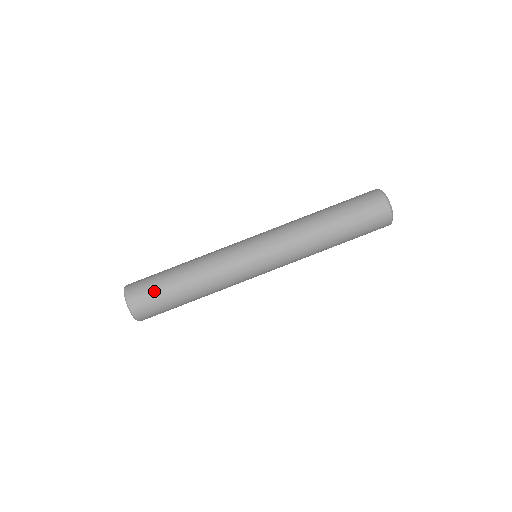
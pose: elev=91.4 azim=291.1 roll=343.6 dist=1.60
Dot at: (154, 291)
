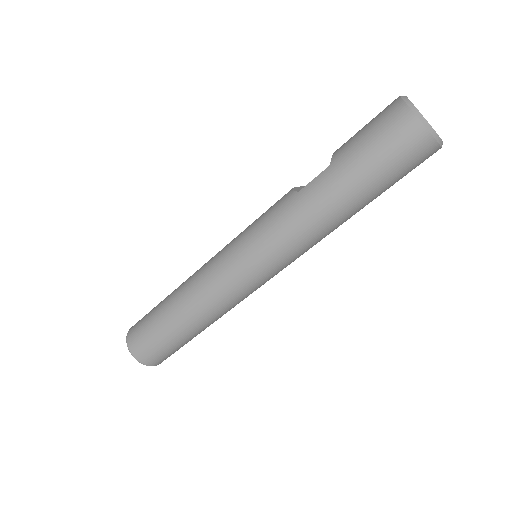
Dot at: (175, 350)
